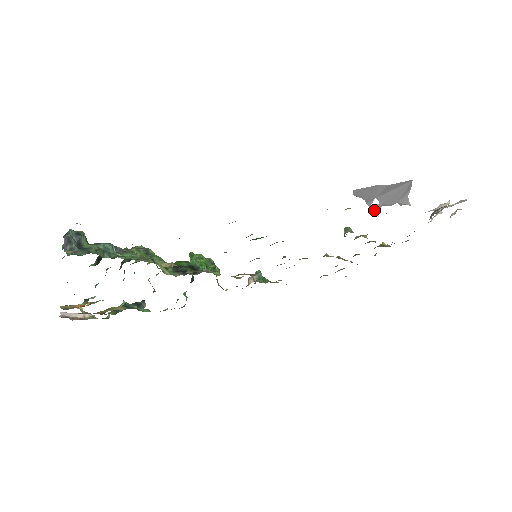
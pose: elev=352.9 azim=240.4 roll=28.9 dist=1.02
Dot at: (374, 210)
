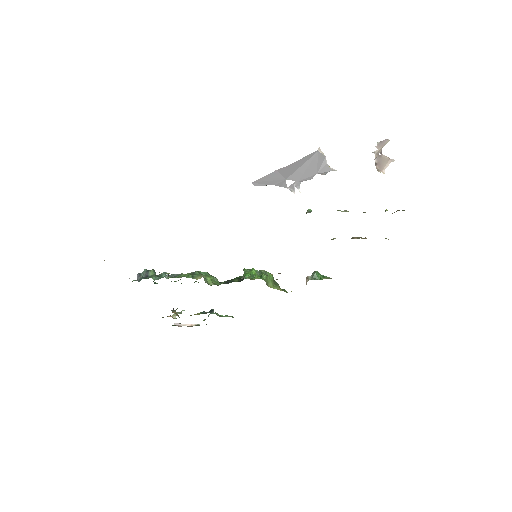
Dot at: (292, 189)
